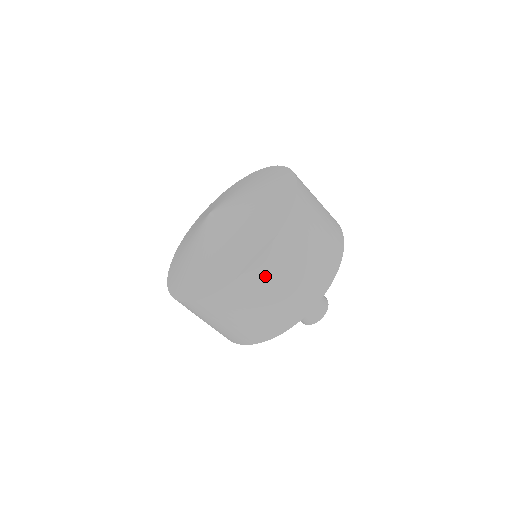
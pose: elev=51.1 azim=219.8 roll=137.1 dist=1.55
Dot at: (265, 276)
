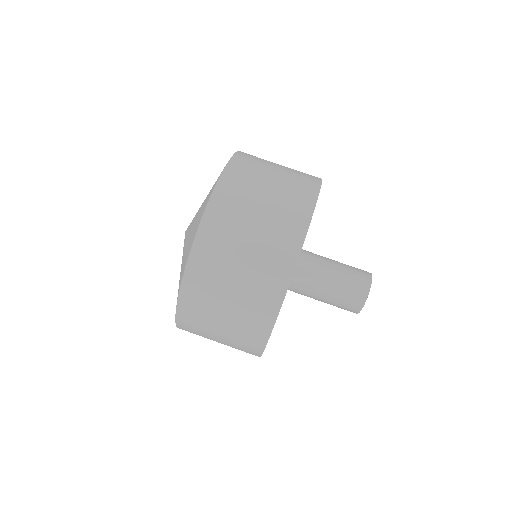
Dot at: (201, 293)
